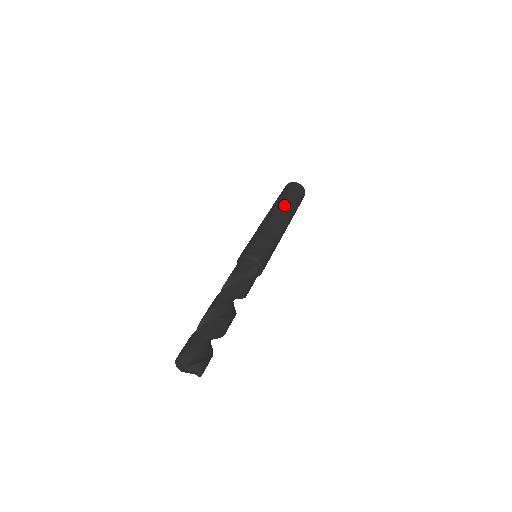
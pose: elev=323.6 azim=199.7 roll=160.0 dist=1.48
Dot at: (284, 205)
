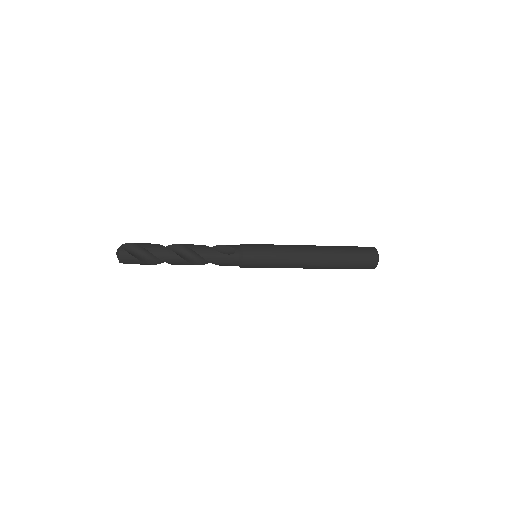
Dot at: (328, 246)
